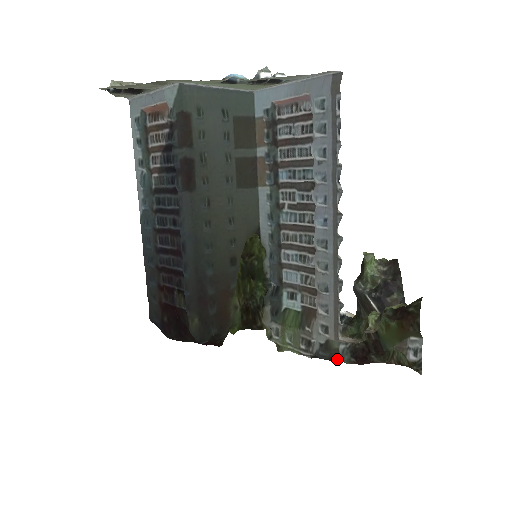
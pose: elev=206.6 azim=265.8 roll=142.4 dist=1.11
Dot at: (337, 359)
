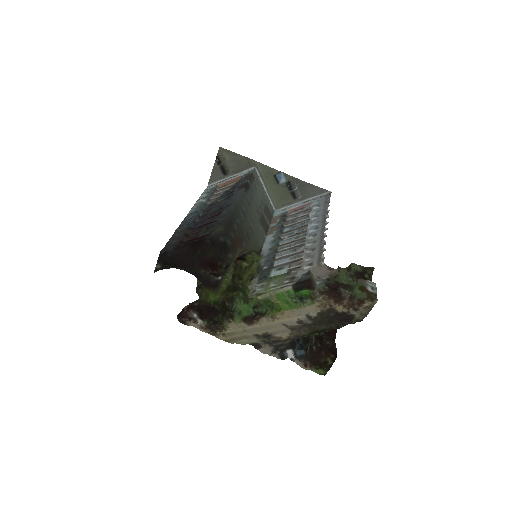
Dot at: (314, 288)
